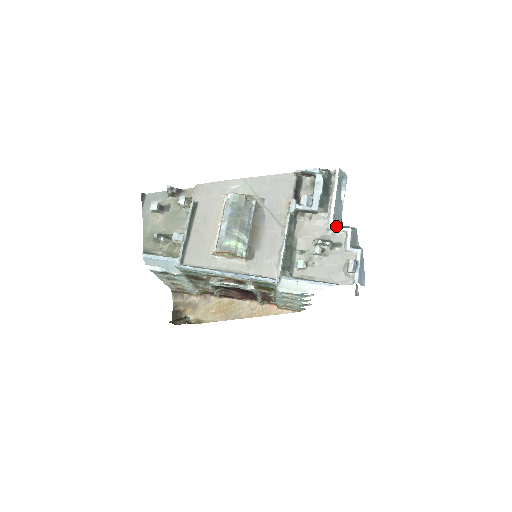
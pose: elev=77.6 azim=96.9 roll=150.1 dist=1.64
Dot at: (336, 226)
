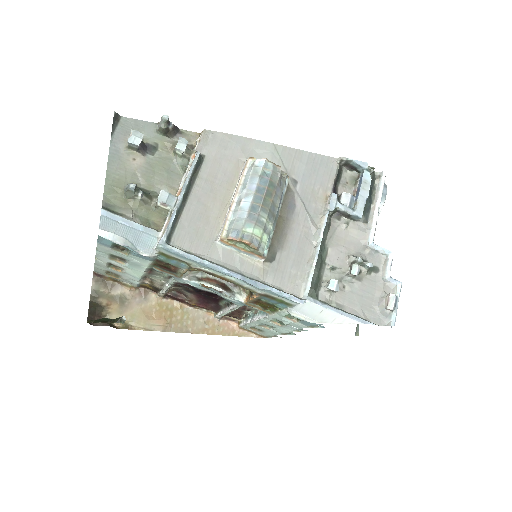
Dot at: occluded
